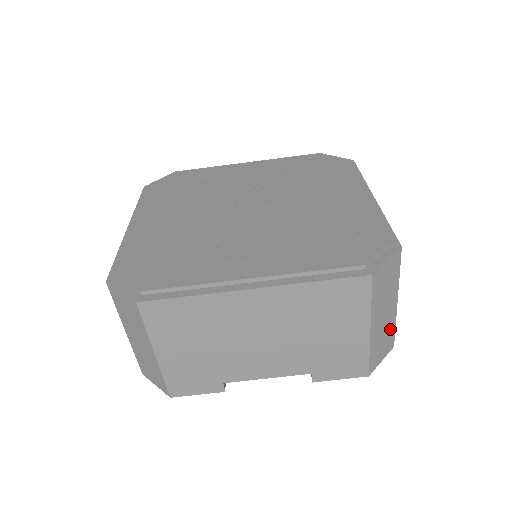
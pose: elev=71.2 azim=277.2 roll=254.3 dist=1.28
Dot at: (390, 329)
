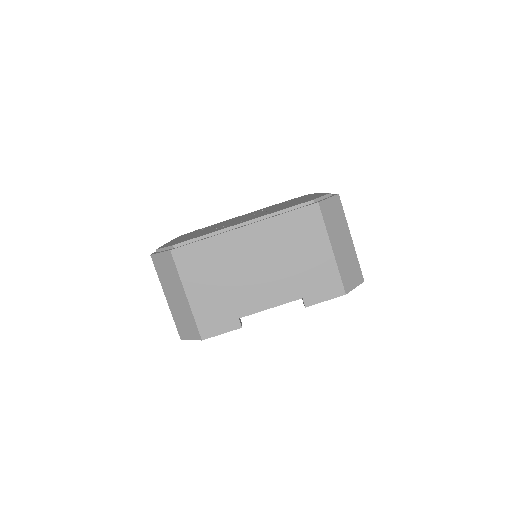
Dot at: (353, 261)
